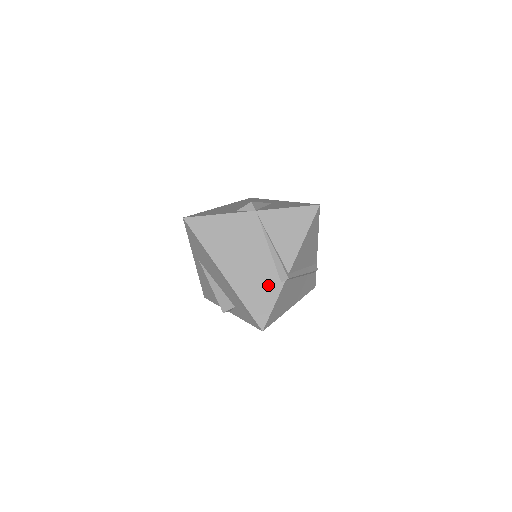
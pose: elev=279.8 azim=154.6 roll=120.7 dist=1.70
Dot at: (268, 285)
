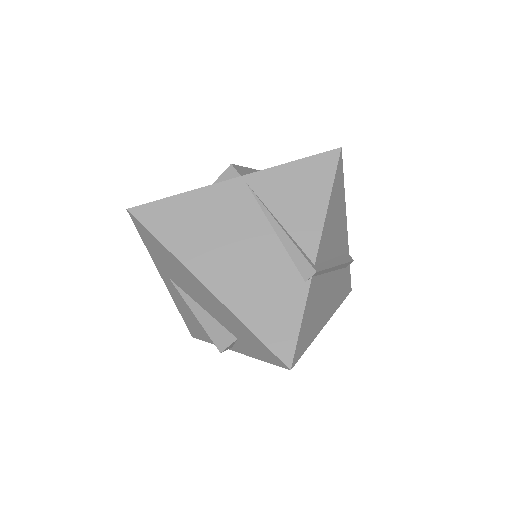
Dot at: (284, 290)
